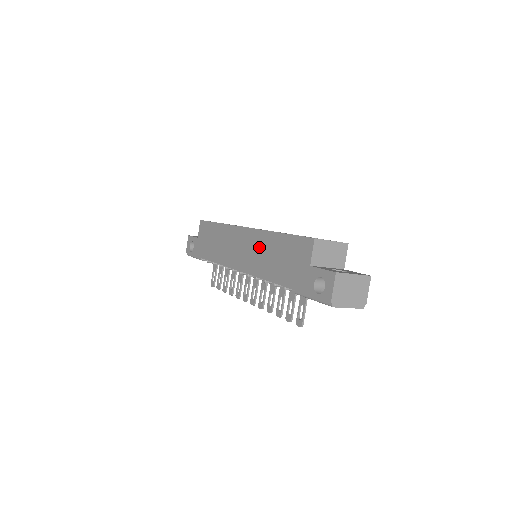
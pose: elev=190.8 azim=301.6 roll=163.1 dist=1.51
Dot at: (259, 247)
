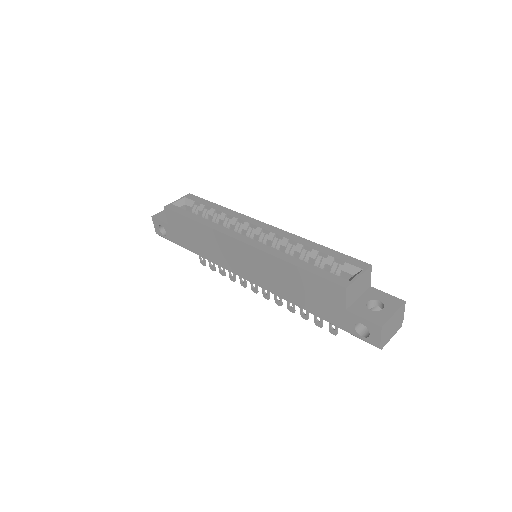
Dot at: (268, 268)
